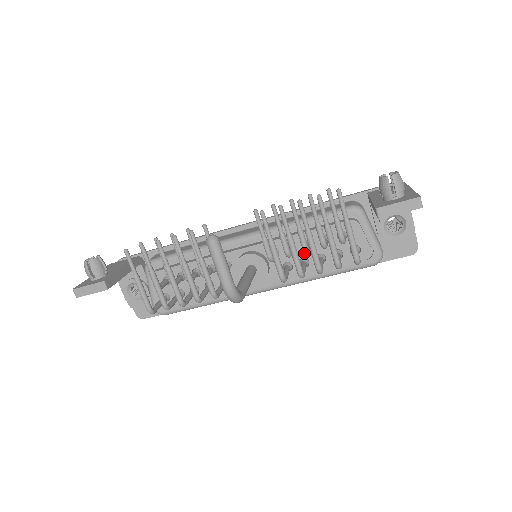
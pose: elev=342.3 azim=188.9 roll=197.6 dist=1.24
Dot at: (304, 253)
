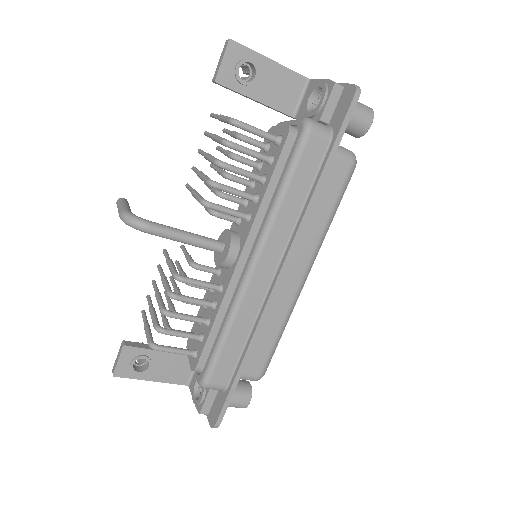
Dot at: (253, 193)
